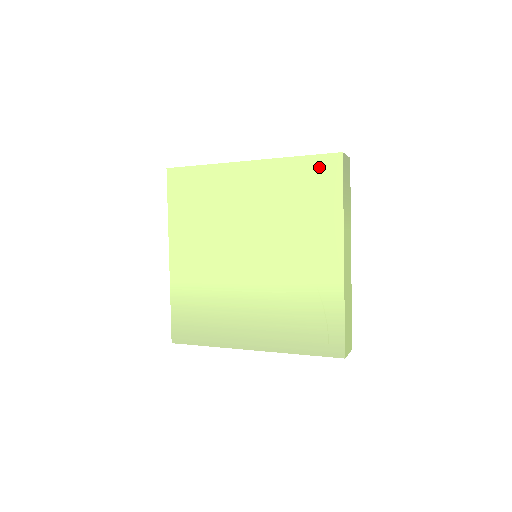
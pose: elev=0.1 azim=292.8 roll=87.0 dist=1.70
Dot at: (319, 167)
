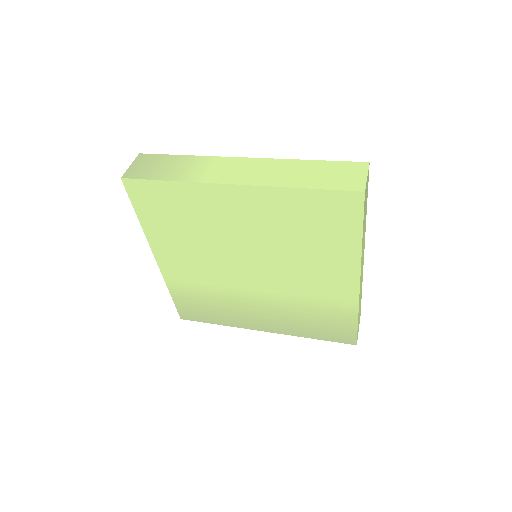
Dot at: (332, 203)
